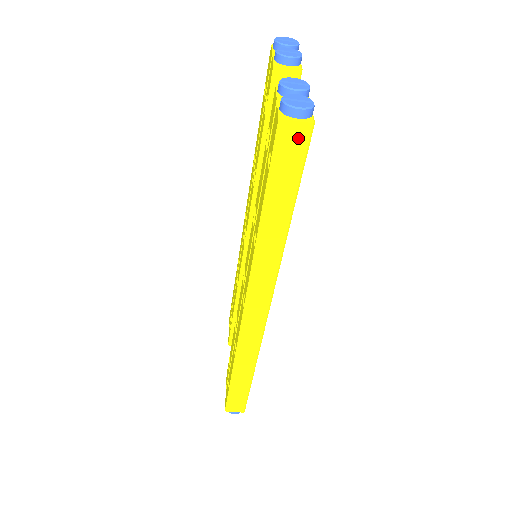
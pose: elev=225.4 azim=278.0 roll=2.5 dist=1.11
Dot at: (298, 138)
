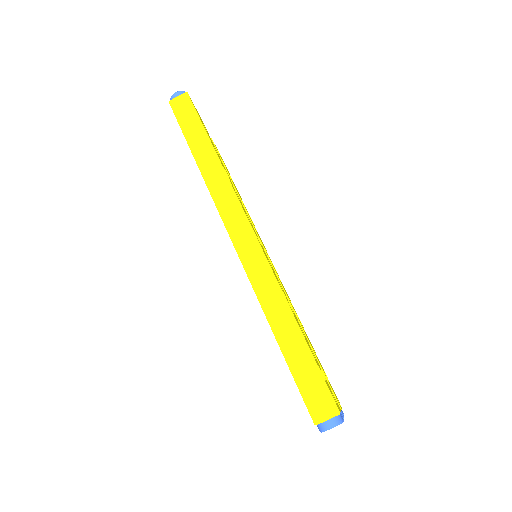
Dot at: (184, 103)
